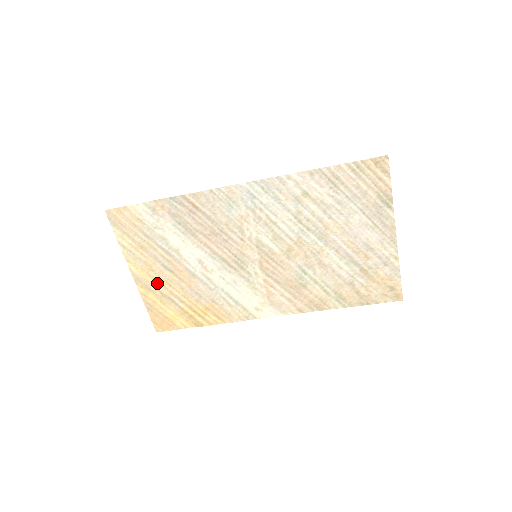
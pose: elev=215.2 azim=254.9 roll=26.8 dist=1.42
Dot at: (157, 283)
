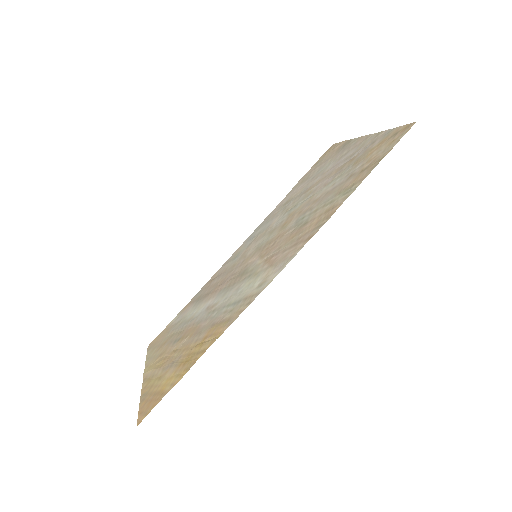
Dot at: (163, 363)
